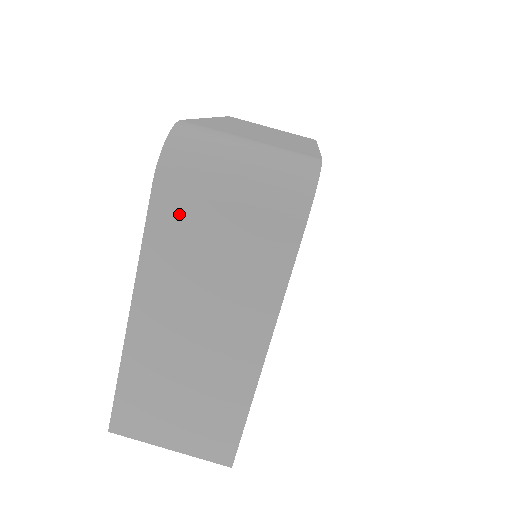
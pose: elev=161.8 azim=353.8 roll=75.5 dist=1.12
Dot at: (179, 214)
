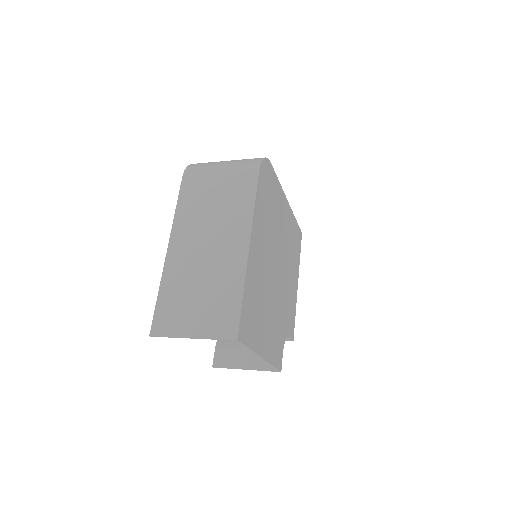
Dot at: (195, 186)
